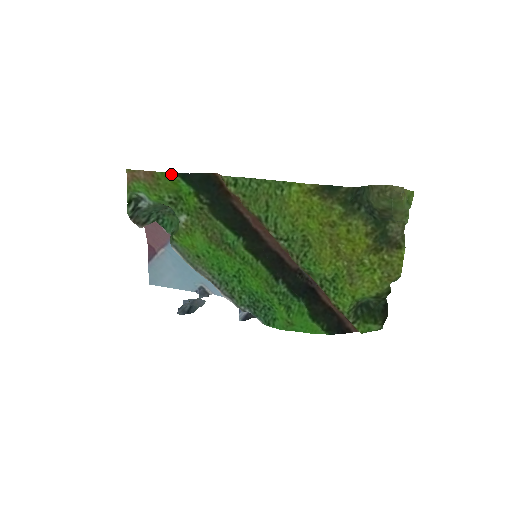
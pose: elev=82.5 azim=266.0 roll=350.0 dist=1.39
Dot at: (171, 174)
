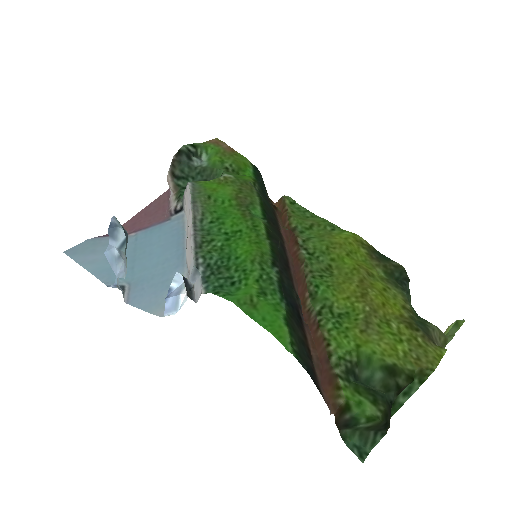
Dot at: (248, 161)
